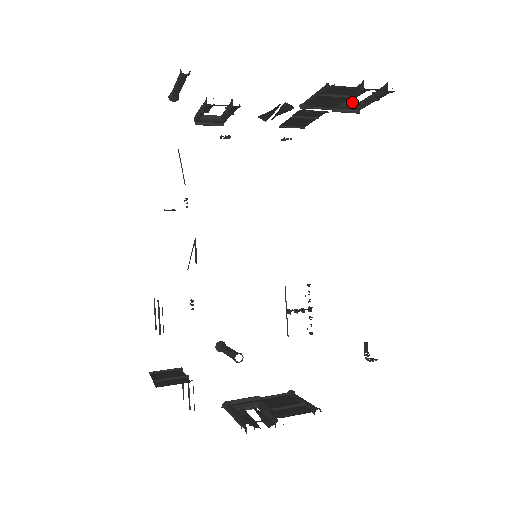
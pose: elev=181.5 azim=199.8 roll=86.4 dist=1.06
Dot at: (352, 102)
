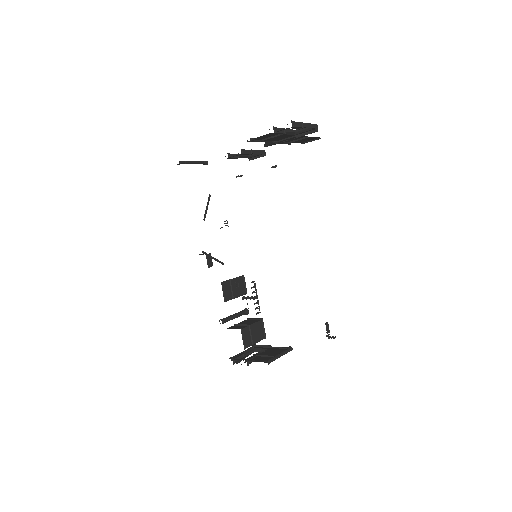
Dot at: occluded
